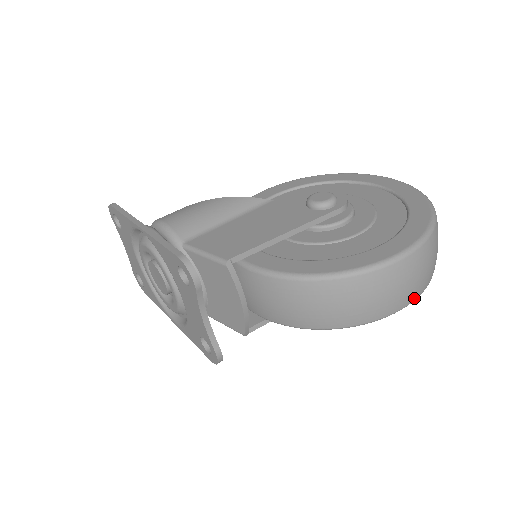
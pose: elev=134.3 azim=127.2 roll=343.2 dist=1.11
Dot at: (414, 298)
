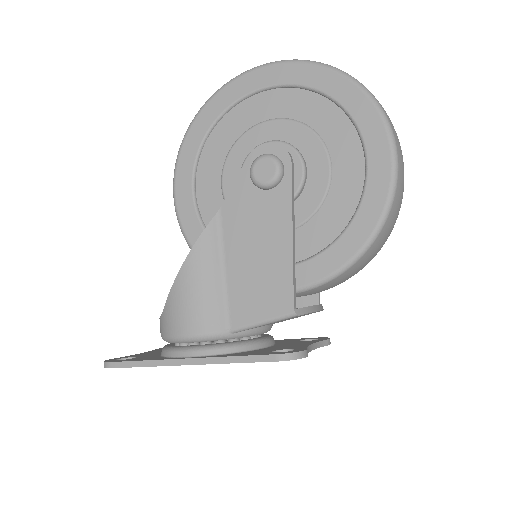
Dot at: occluded
